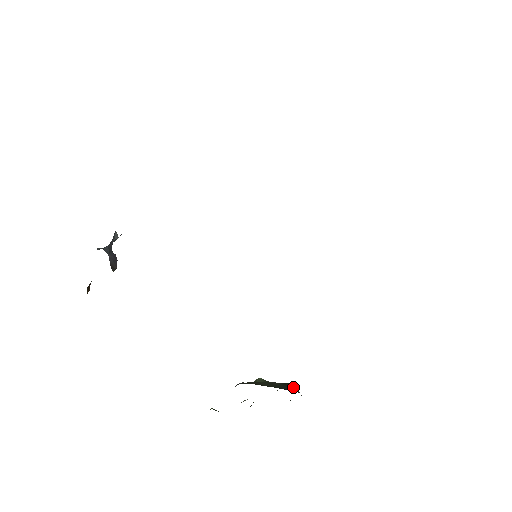
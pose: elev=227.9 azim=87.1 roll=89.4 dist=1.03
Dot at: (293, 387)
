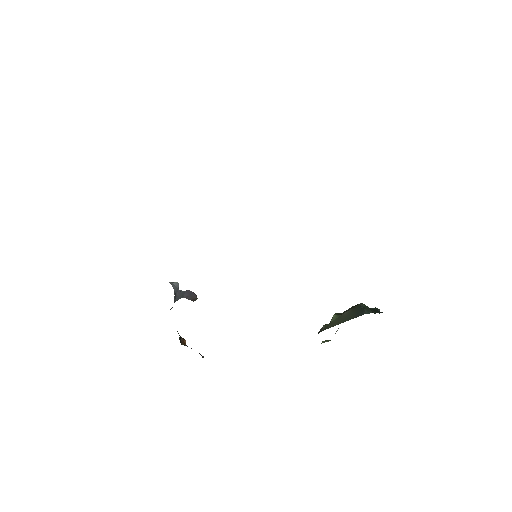
Dot at: (361, 309)
